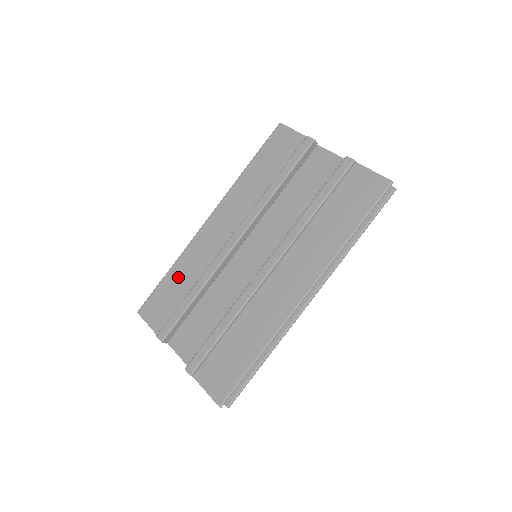
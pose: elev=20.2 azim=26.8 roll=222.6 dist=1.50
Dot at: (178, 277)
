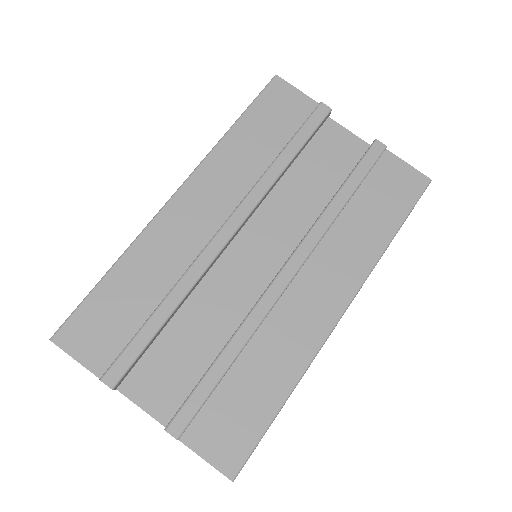
Dot at: (130, 282)
